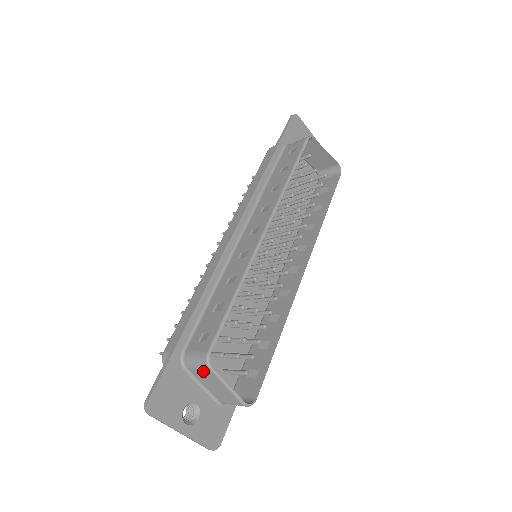
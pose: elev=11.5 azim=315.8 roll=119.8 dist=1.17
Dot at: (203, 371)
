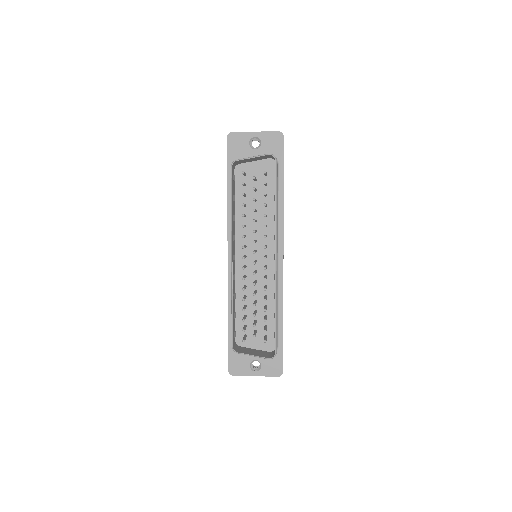
Dot at: occluded
